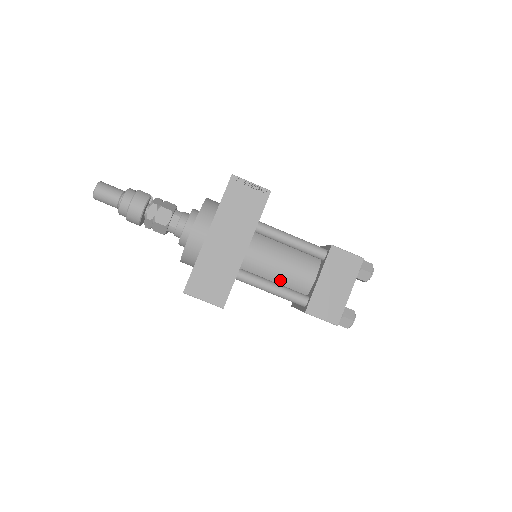
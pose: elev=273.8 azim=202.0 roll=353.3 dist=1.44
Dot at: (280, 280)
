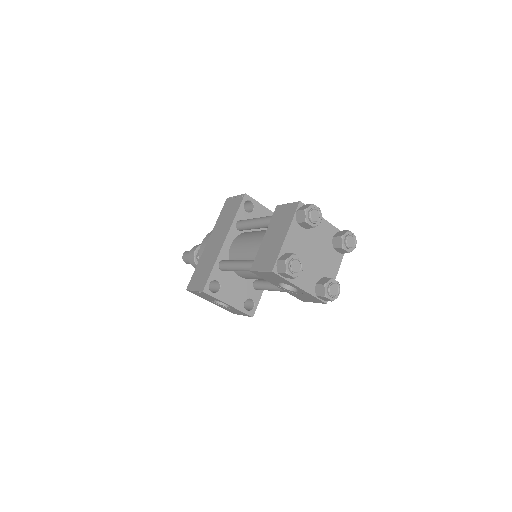
Dot at: (250, 258)
